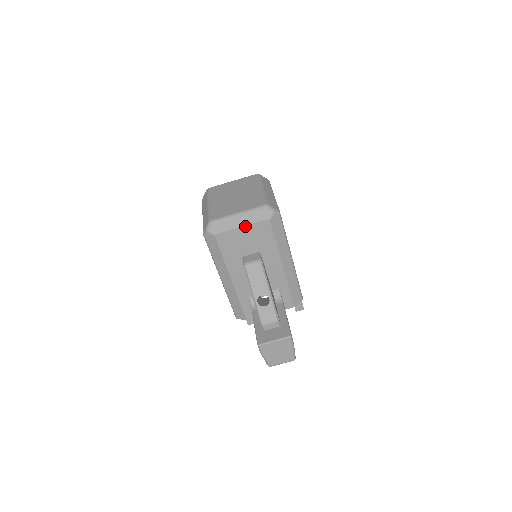
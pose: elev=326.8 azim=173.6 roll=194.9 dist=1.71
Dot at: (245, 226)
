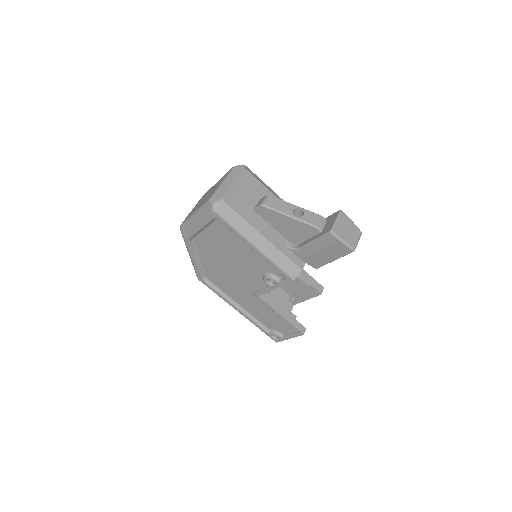
Dot at: (236, 182)
